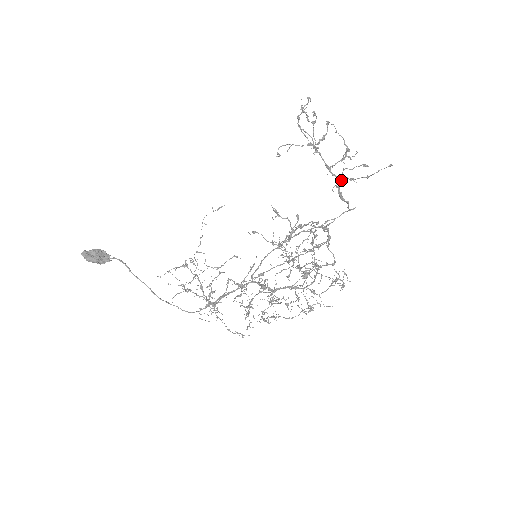
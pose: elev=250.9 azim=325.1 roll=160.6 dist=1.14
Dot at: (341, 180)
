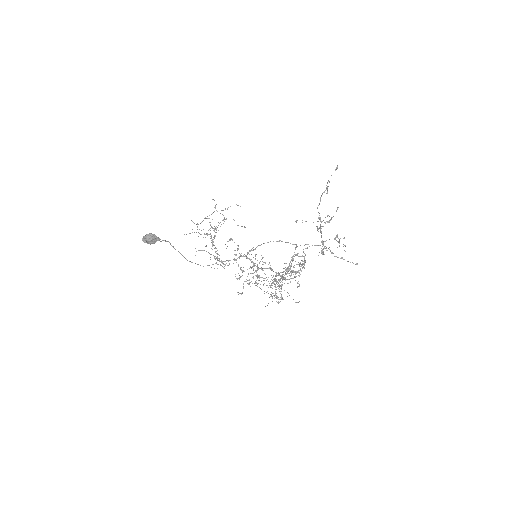
Dot at: (326, 248)
